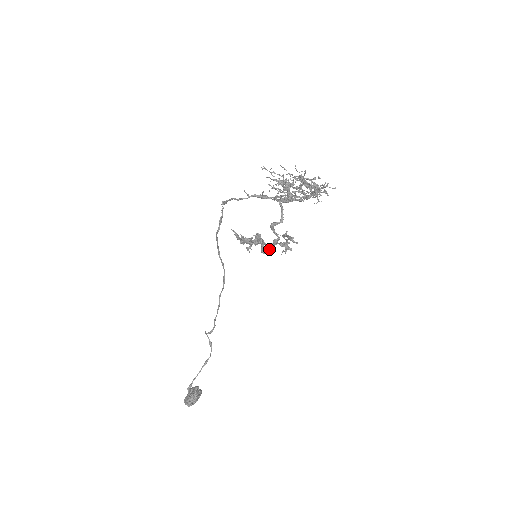
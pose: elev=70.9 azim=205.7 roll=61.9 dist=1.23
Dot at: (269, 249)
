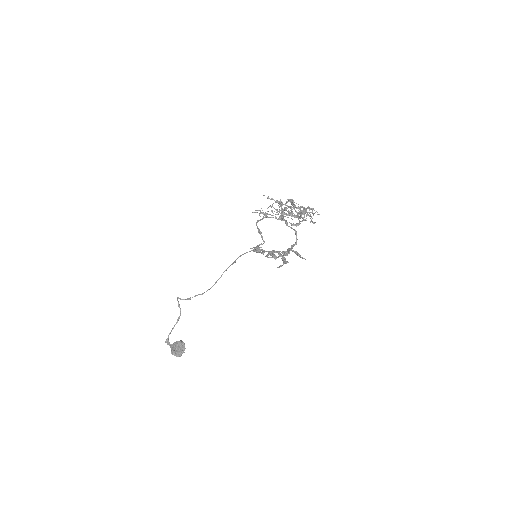
Dot at: occluded
